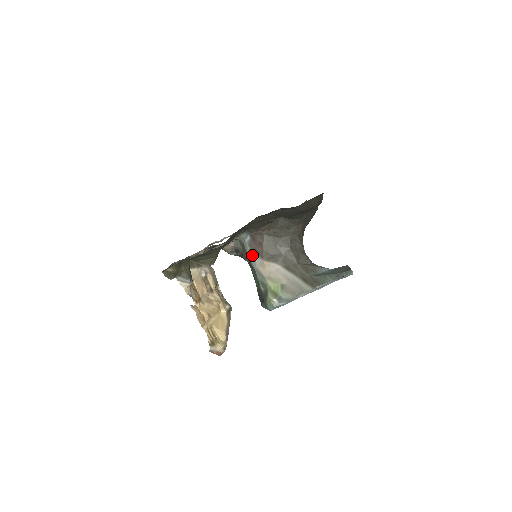
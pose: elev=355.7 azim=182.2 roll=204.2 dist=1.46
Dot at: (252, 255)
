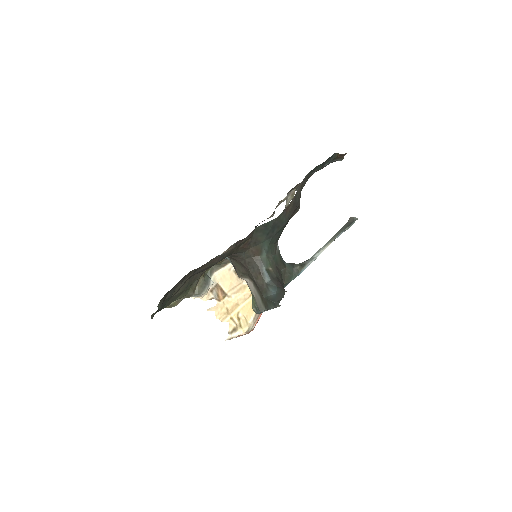
Dot at: (235, 270)
